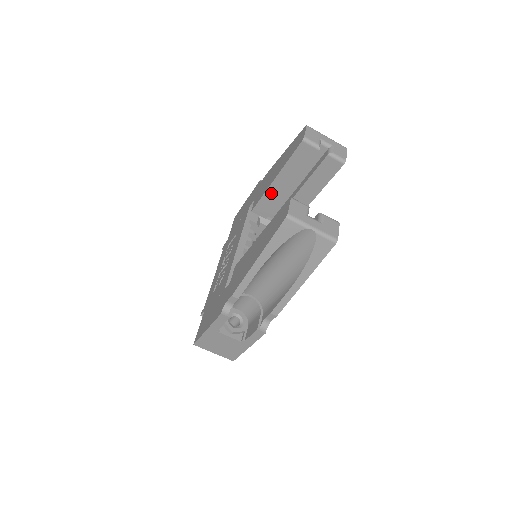
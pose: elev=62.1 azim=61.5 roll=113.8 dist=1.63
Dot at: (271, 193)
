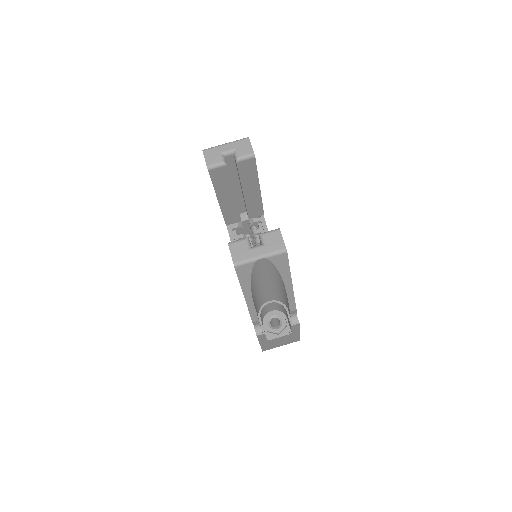
Dot at: (226, 208)
